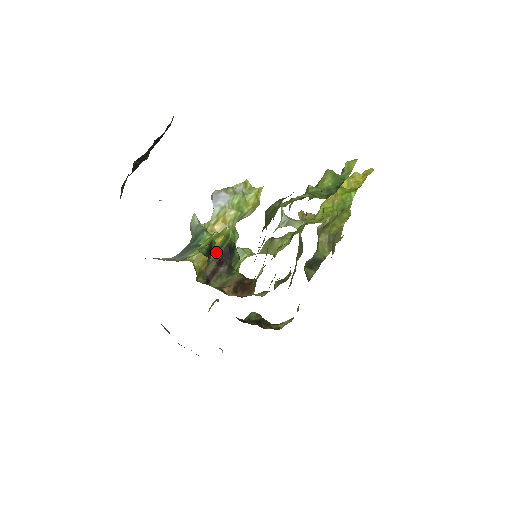
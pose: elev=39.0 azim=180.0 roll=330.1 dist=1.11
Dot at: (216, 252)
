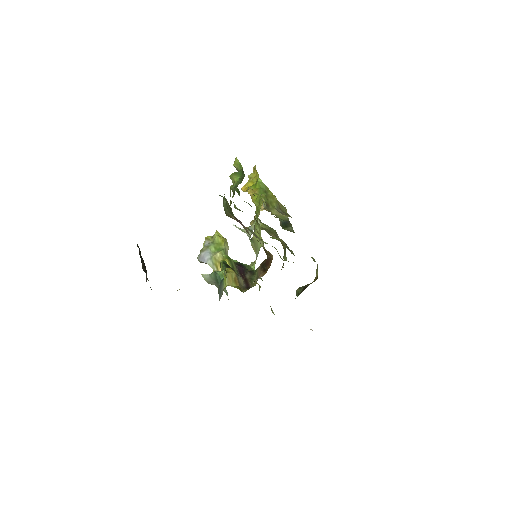
Dot at: occluded
